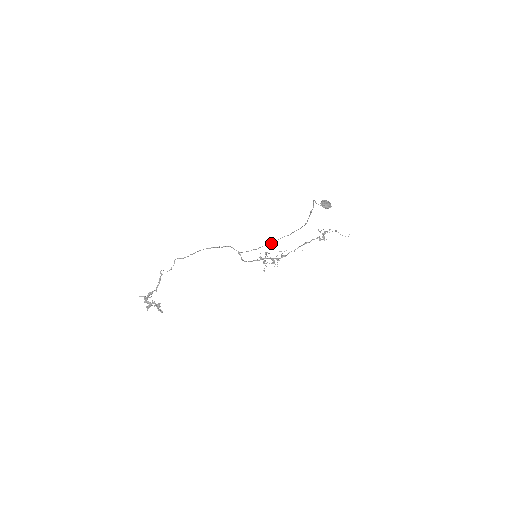
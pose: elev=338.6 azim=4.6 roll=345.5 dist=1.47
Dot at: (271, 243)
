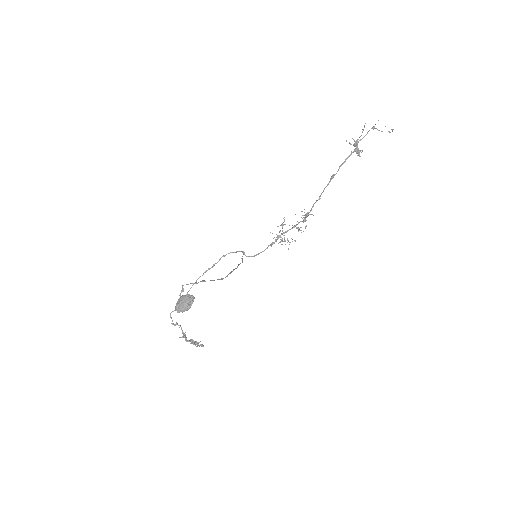
Dot at: (242, 262)
